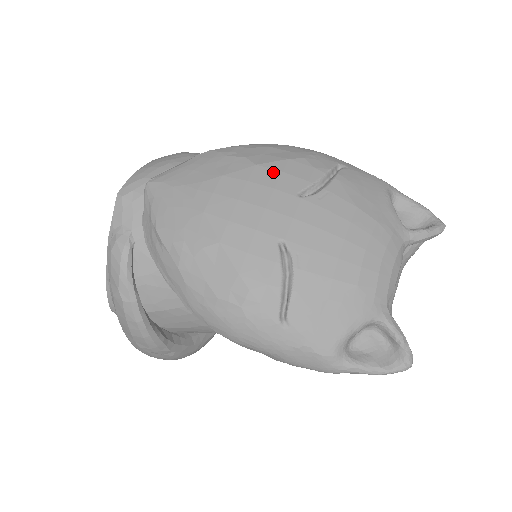
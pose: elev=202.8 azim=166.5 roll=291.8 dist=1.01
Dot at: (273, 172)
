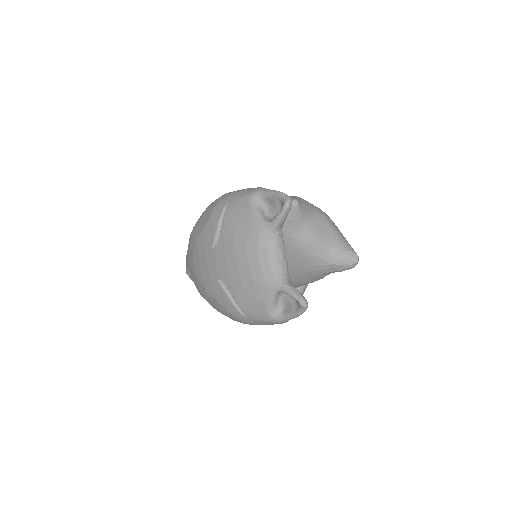
Dot at: (202, 240)
